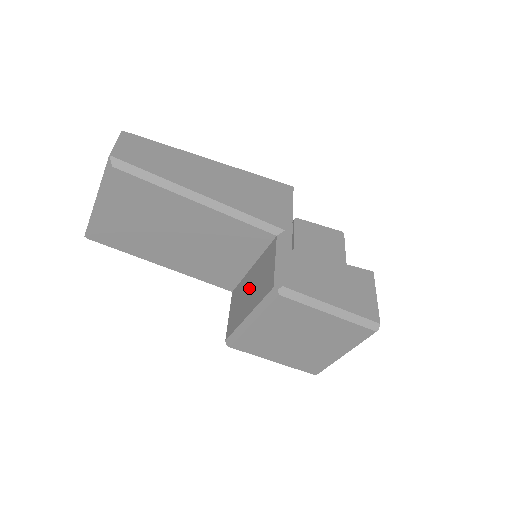
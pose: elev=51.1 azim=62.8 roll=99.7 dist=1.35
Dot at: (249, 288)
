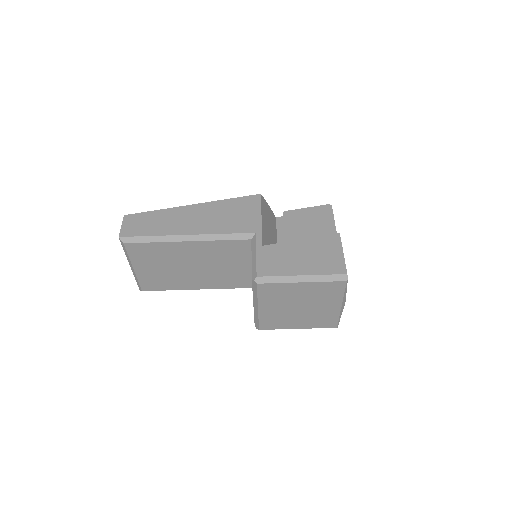
Dot at: occluded
